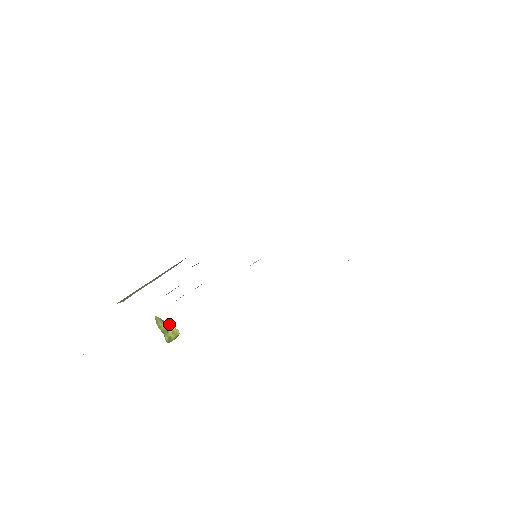
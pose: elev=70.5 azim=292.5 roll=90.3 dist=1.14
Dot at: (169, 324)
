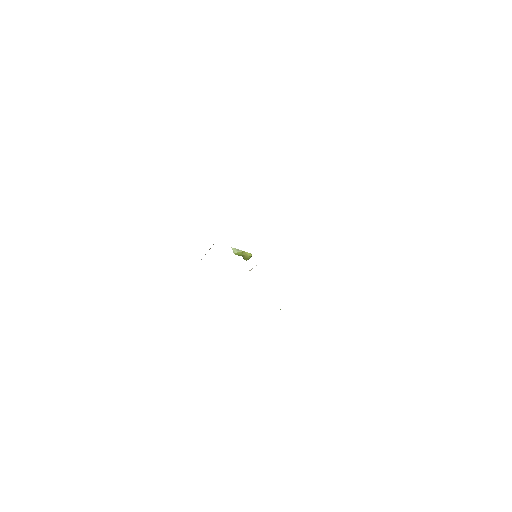
Dot at: (243, 251)
